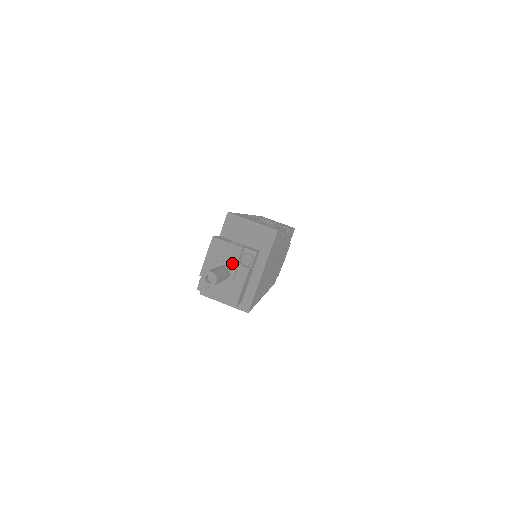
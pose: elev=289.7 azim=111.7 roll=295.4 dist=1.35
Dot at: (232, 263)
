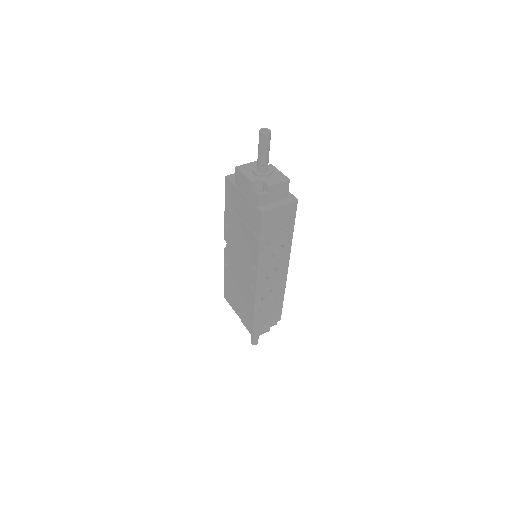
Dot at: occluded
